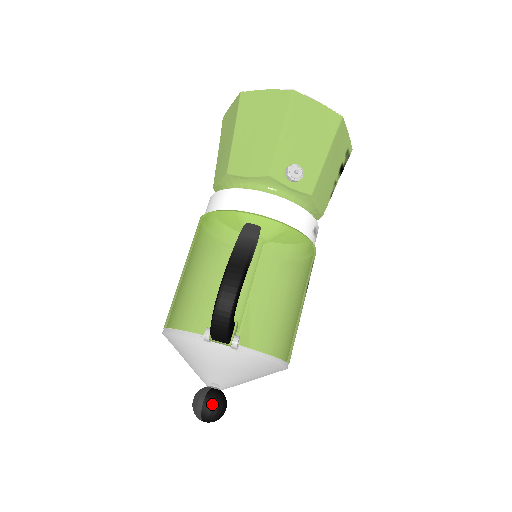
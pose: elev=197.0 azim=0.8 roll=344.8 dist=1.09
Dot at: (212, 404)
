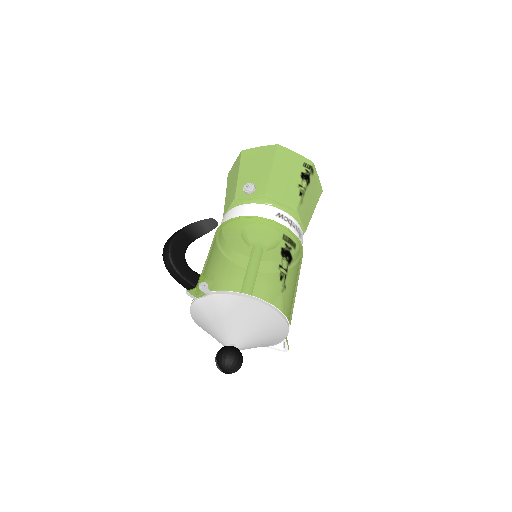
Dot at: (222, 352)
